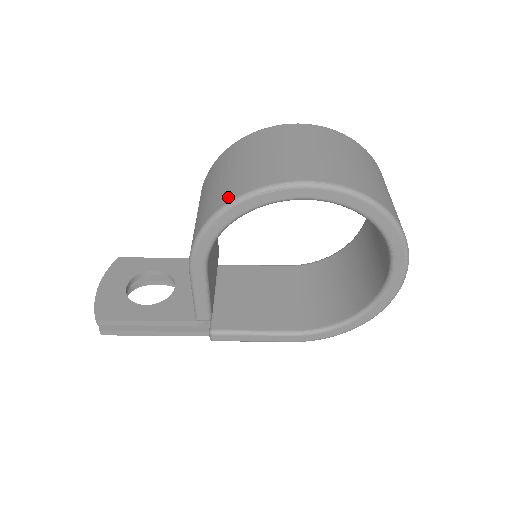
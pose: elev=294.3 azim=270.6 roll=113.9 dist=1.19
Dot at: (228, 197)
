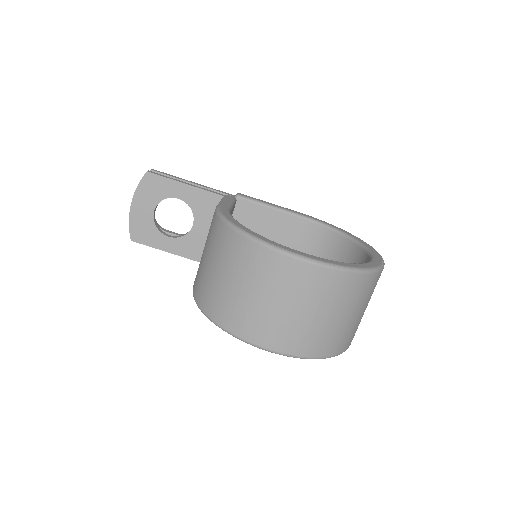
Dot at: (217, 317)
